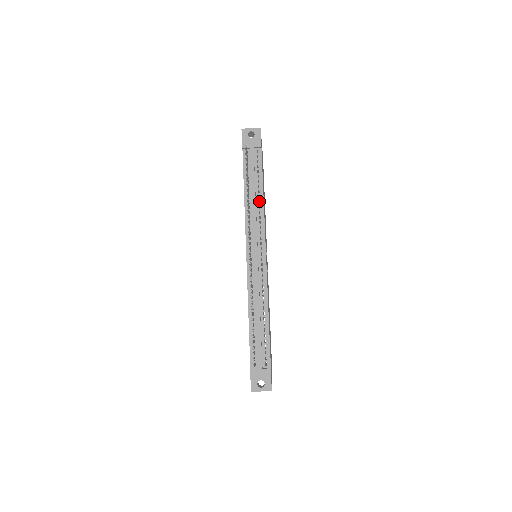
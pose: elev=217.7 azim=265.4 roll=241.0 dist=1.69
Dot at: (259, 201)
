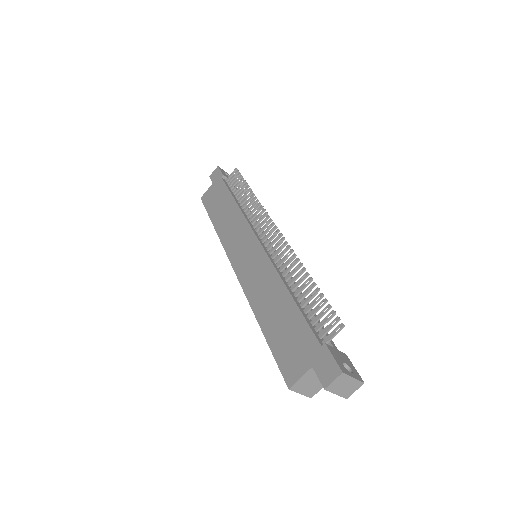
Dot at: occluded
